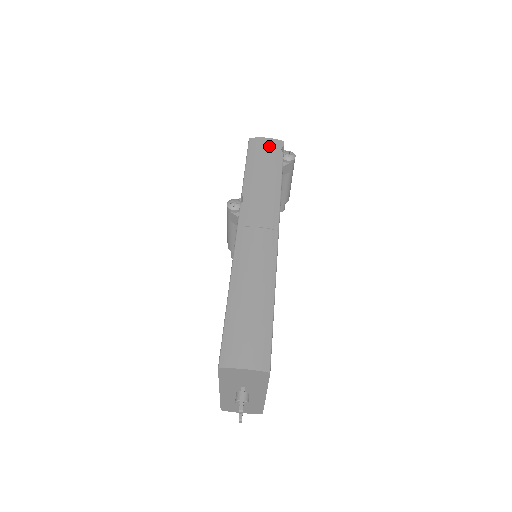
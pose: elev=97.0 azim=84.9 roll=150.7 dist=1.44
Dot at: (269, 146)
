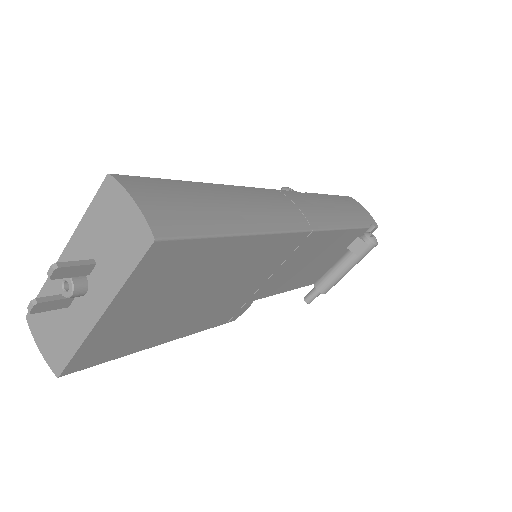
Dot at: (363, 211)
